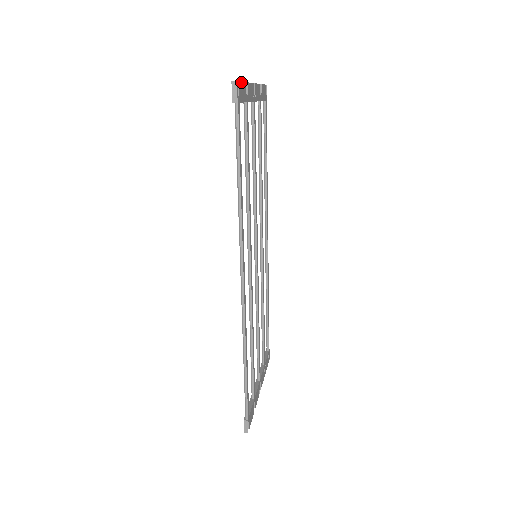
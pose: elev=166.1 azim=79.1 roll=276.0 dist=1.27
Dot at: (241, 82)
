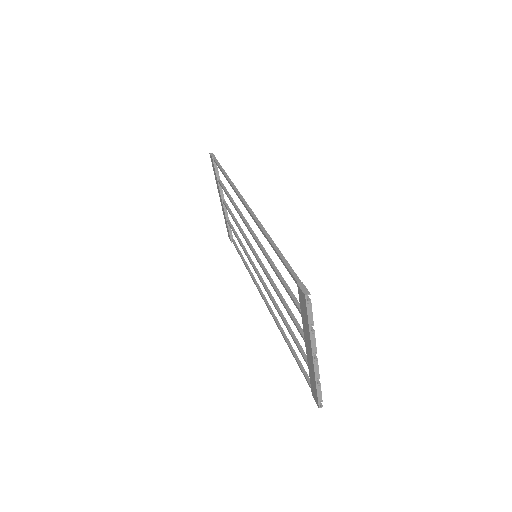
Dot at: (321, 396)
